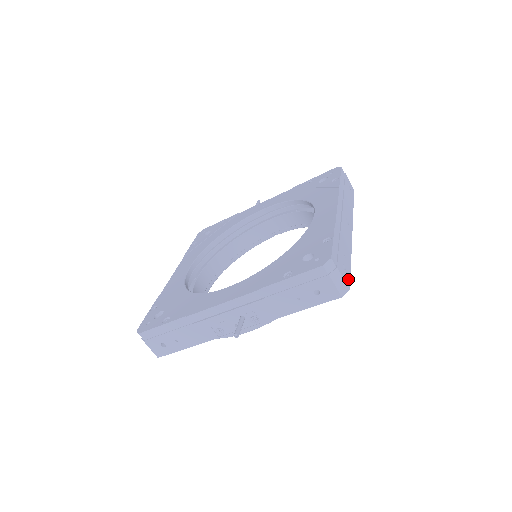
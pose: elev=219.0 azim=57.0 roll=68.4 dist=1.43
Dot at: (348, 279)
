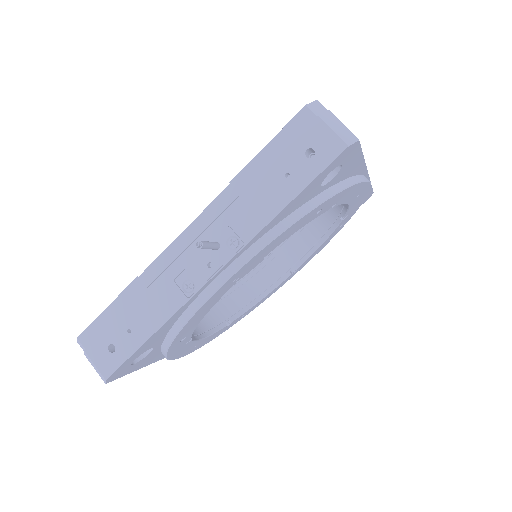
Dot at: occluded
